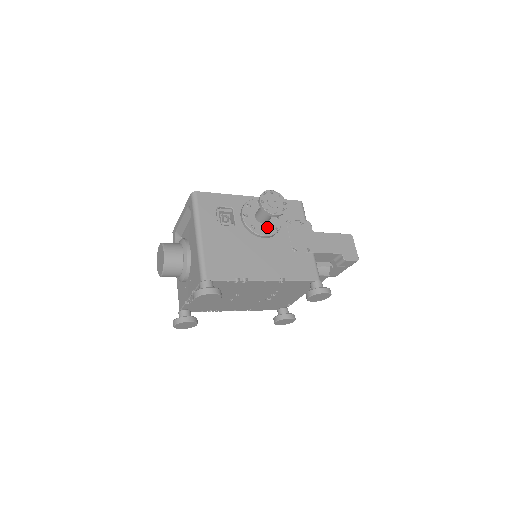
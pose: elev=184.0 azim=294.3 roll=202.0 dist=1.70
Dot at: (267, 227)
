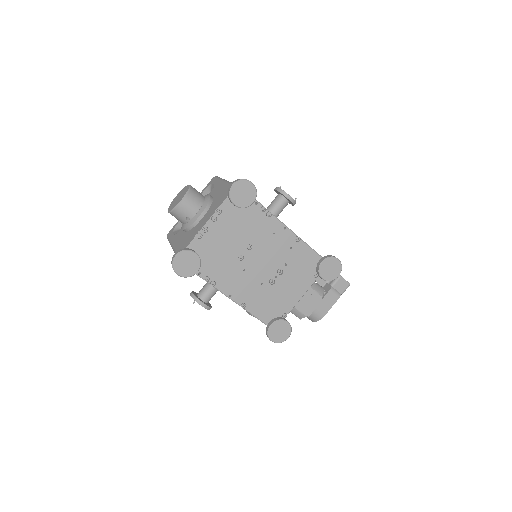
Dot at: occluded
